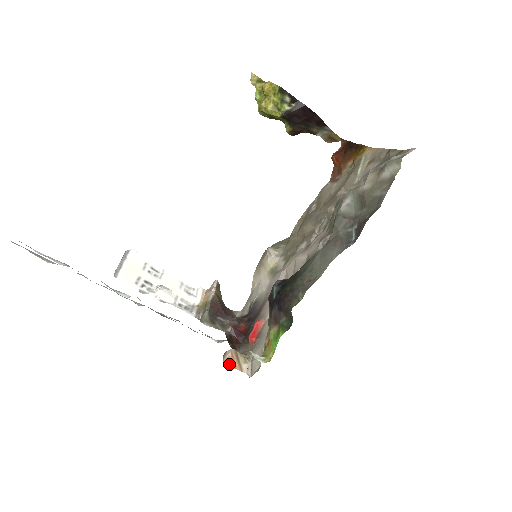
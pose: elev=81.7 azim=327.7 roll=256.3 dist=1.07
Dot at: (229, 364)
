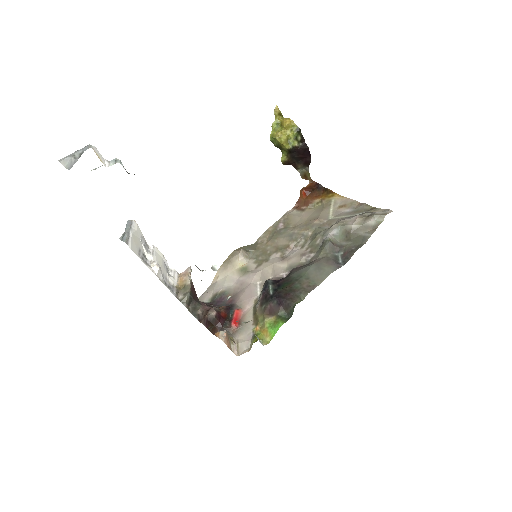
Dot at: (225, 343)
